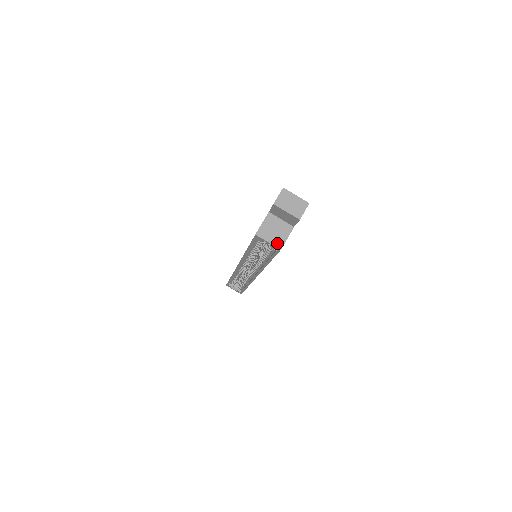
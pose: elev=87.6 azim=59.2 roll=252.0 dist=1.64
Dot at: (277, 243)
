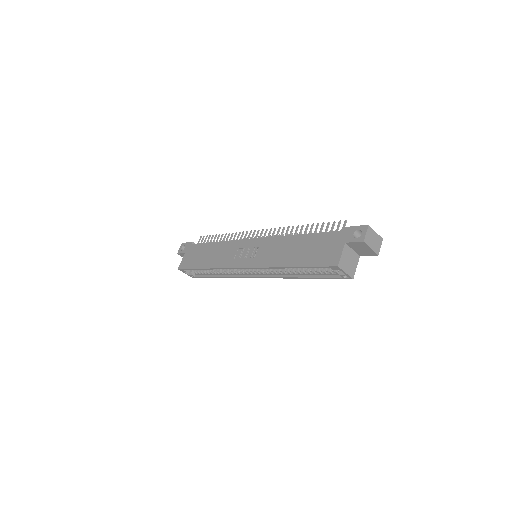
Dot at: (351, 273)
